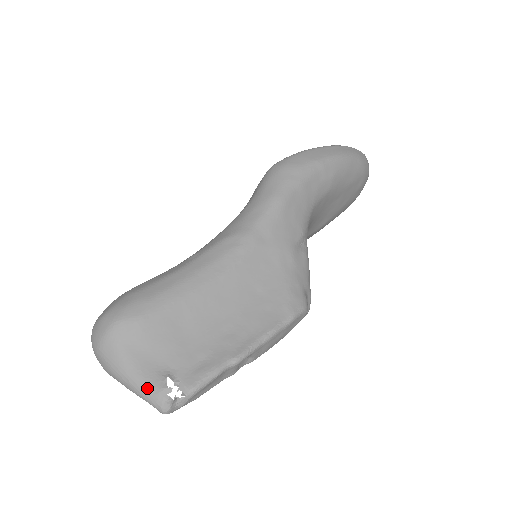
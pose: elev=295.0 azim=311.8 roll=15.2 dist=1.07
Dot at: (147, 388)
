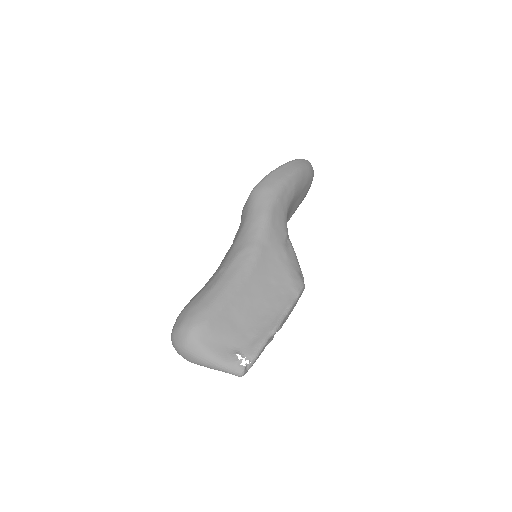
Dot at: (226, 364)
